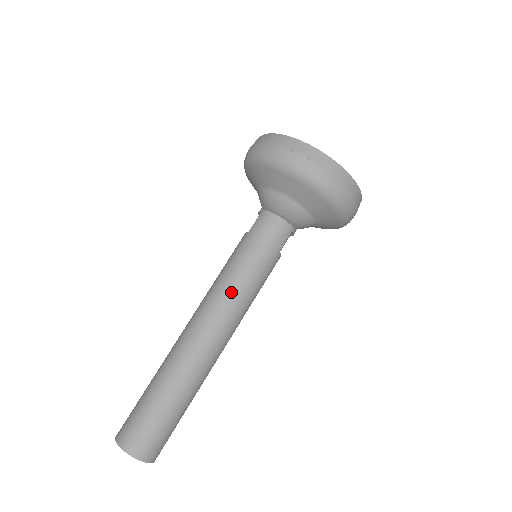
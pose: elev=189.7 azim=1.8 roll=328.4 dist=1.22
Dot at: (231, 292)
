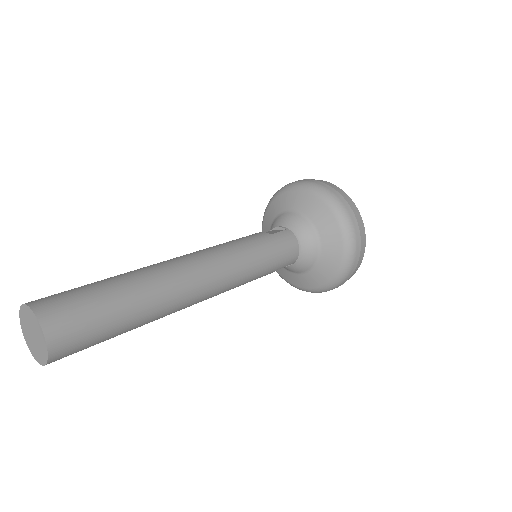
Dot at: (238, 267)
